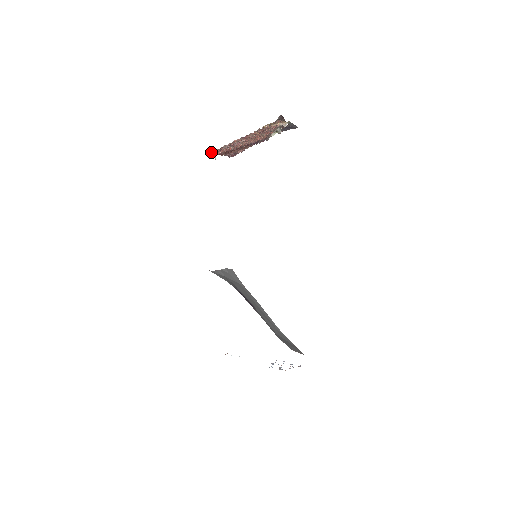
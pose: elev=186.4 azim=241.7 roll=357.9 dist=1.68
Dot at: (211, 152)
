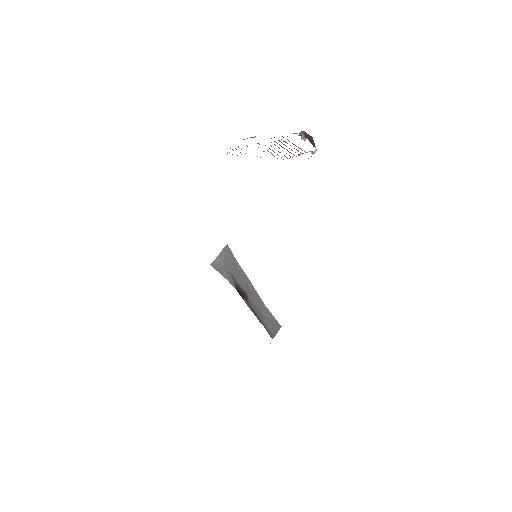
Dot at: occluded
